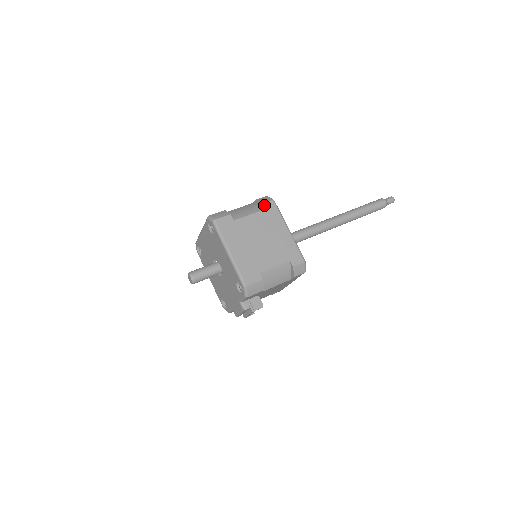
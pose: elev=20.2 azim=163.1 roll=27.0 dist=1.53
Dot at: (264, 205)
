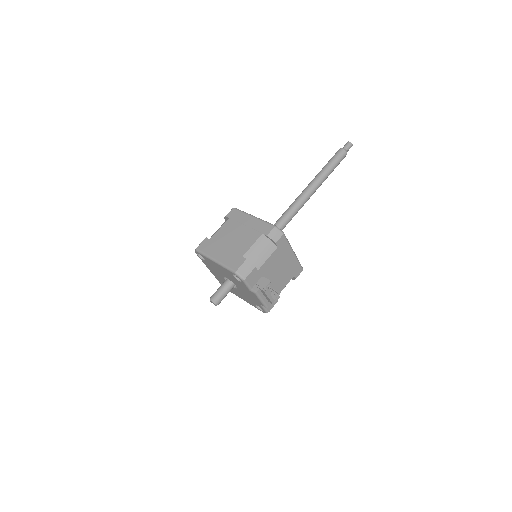
Dot at: (228, 215)
